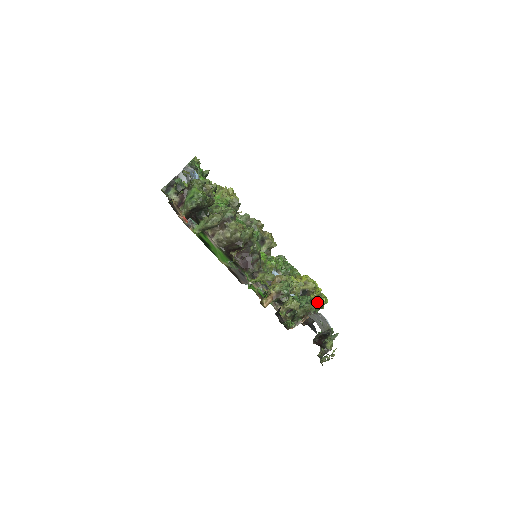
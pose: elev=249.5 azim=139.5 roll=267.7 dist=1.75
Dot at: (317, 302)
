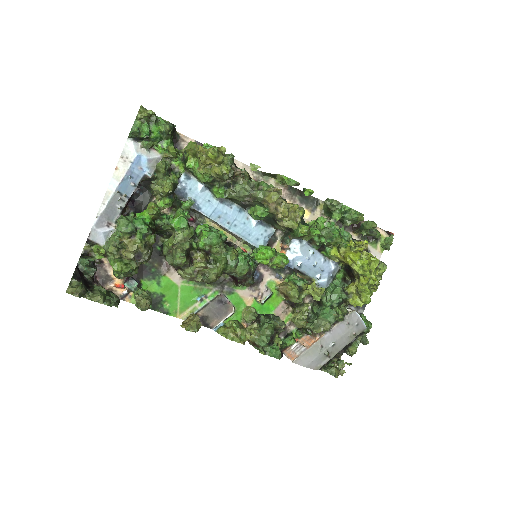
Dot at: (350, 303)
